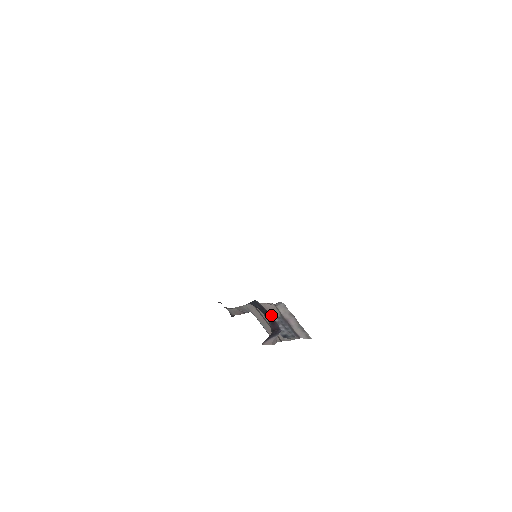
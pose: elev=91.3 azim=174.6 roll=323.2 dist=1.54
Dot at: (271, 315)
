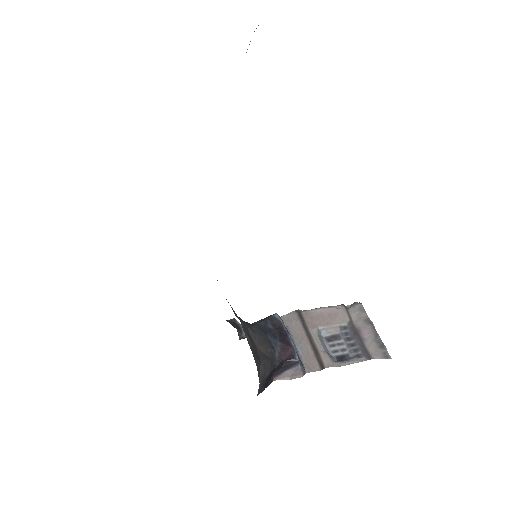
Dot at: (328, 326)
